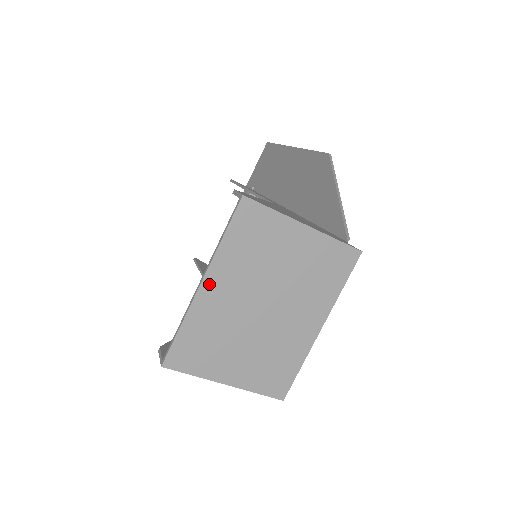
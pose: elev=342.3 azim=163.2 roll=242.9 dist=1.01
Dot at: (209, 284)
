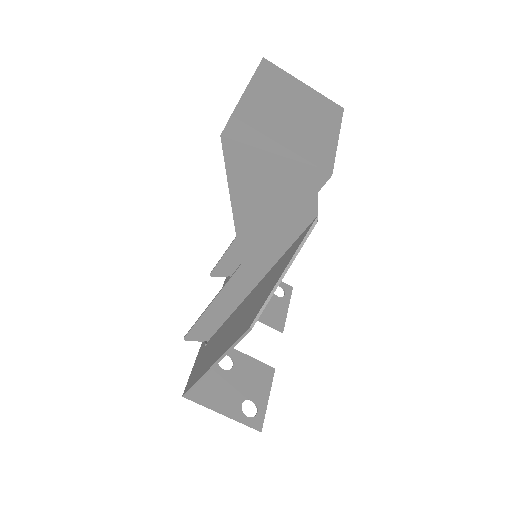
Dot at: (254, 86)
